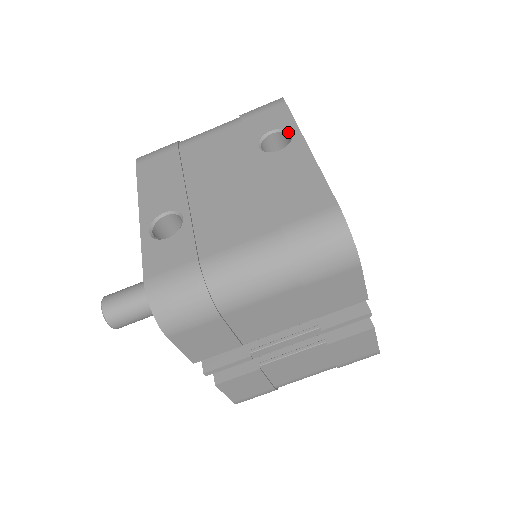
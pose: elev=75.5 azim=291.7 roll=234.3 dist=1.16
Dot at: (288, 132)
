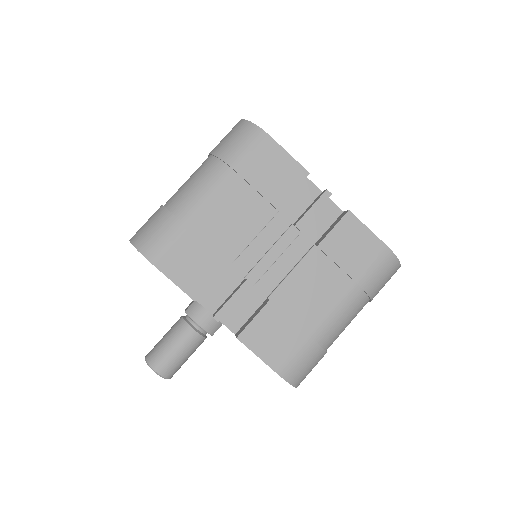
Dot at: occluded
